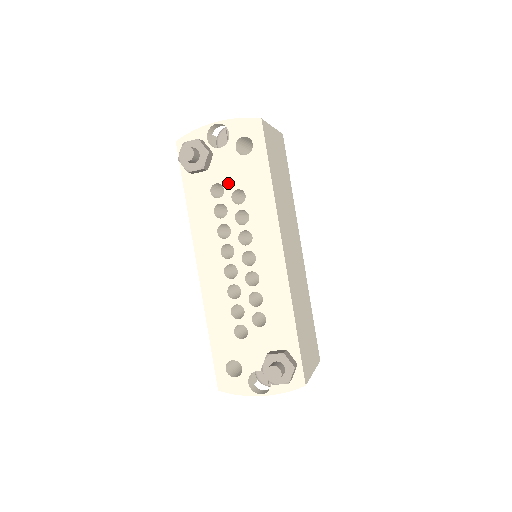
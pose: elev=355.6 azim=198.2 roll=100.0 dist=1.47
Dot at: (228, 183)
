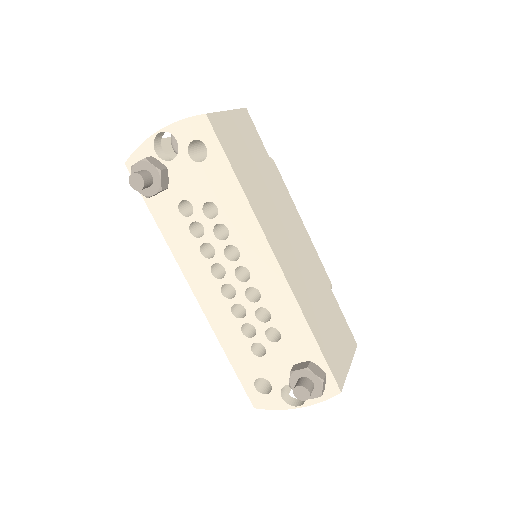
Dot at: (194, 197)
